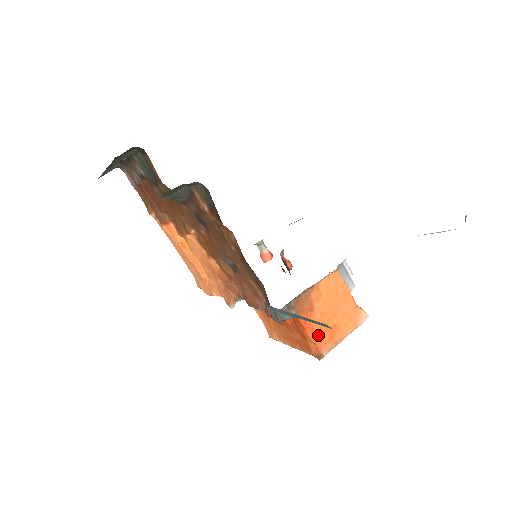
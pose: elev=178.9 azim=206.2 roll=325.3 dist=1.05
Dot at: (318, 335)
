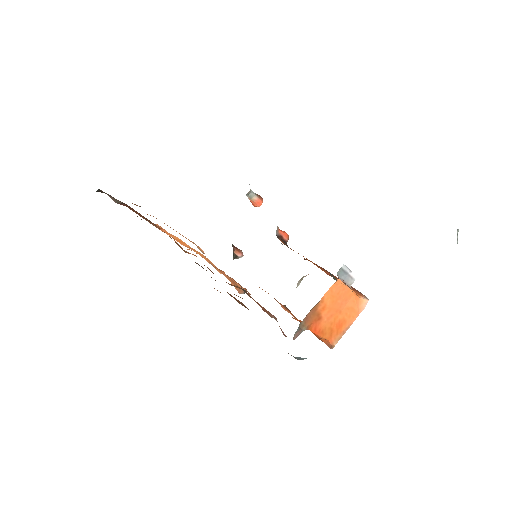
Dot at: (327, 333)
